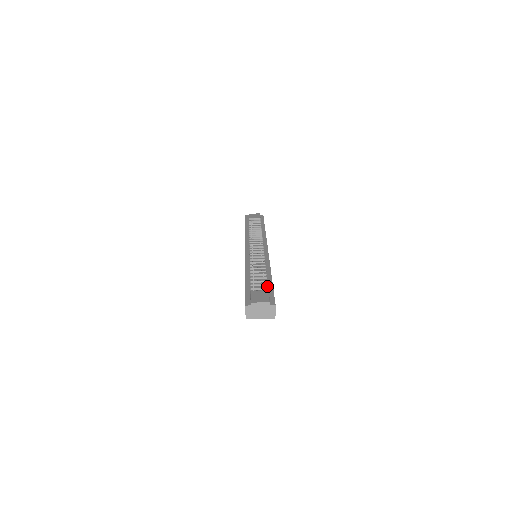
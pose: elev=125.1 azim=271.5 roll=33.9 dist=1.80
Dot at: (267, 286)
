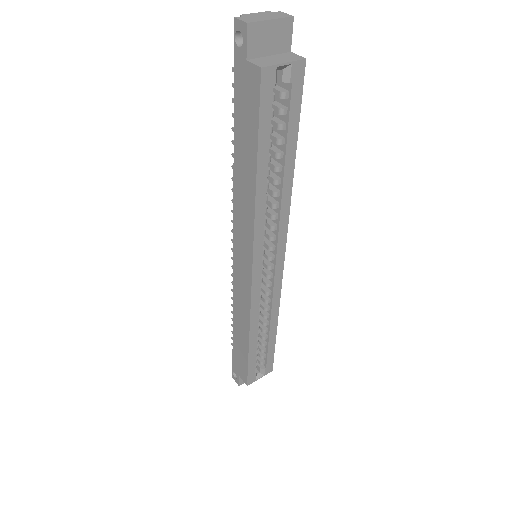
Dot at: occluded
